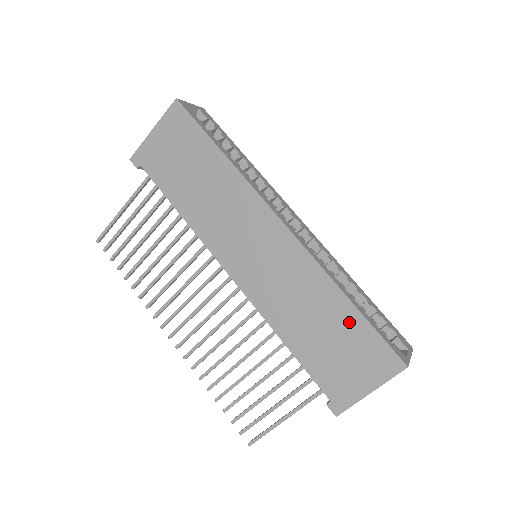
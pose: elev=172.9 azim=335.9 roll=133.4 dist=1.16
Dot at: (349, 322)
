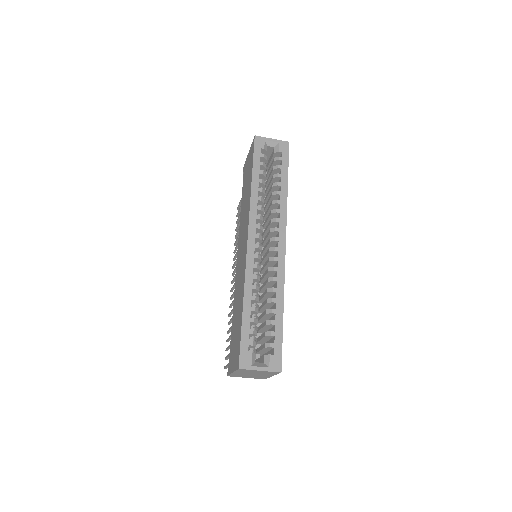
Dot at: (240, 322)
